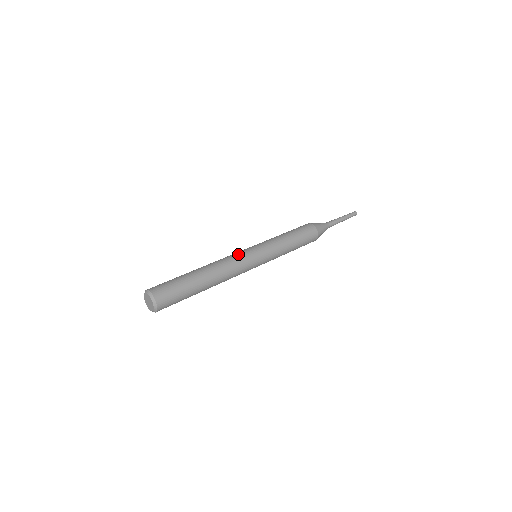
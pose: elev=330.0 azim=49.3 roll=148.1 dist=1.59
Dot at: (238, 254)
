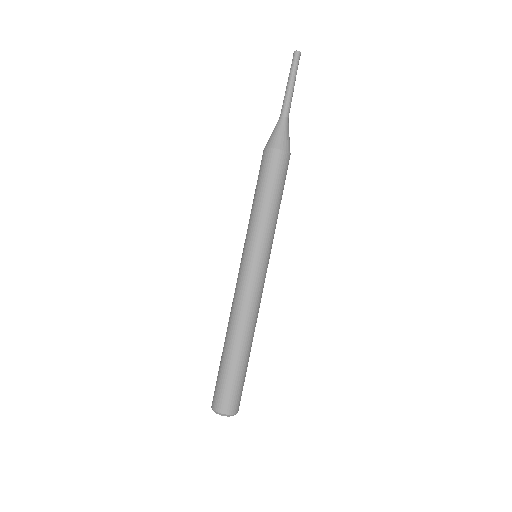
Dot at: (259, 288)
